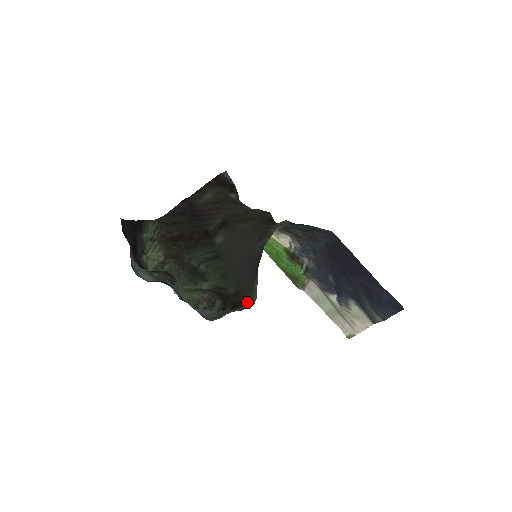
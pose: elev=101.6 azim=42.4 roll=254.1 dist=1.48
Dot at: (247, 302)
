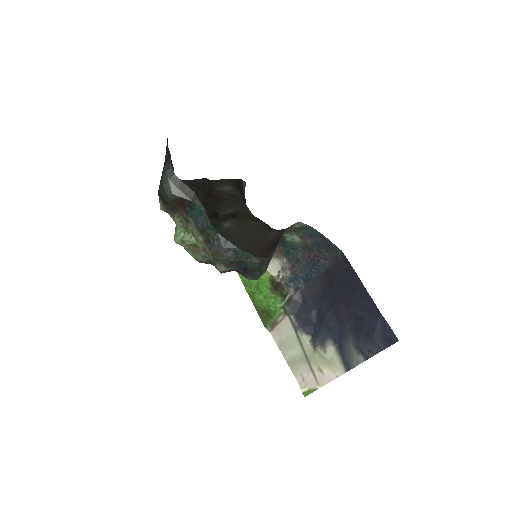
Dot at: occluded
